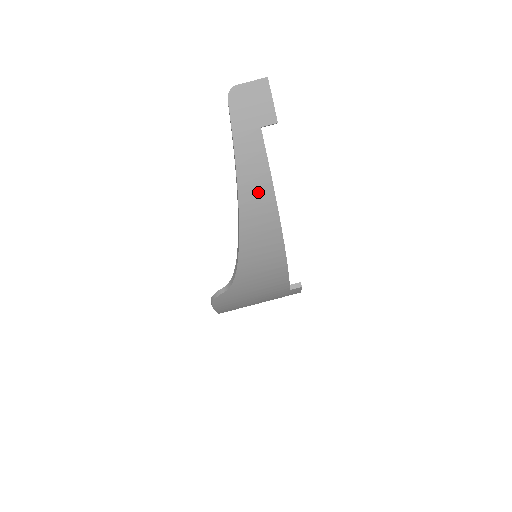
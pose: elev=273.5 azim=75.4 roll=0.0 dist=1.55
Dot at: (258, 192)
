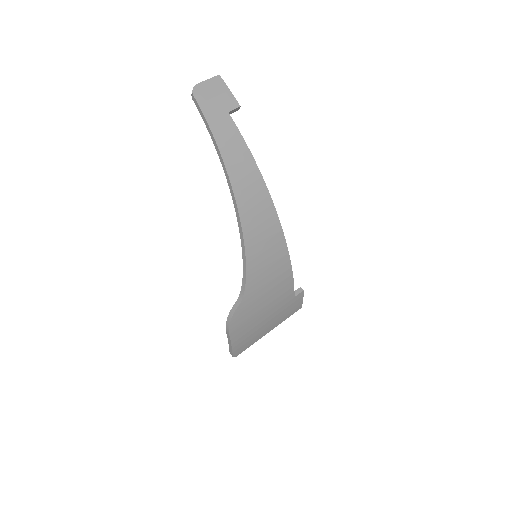
Dot at: (244, 170)
